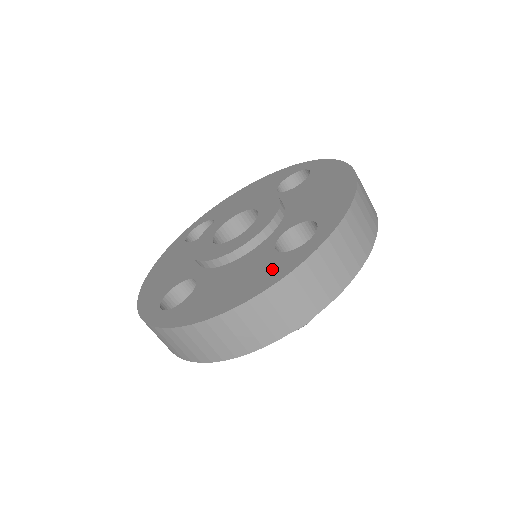
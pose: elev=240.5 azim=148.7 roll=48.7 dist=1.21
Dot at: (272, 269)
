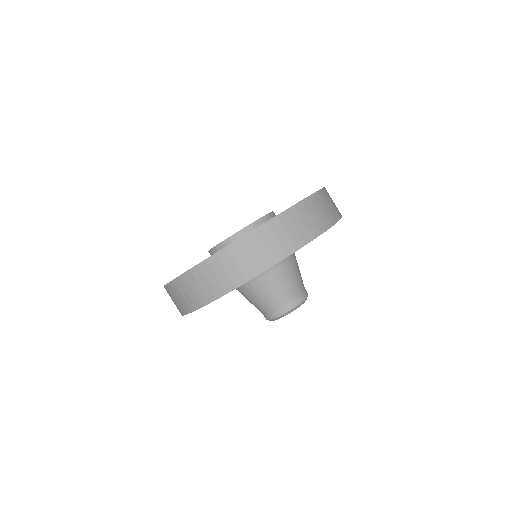
Dot at: occluded
